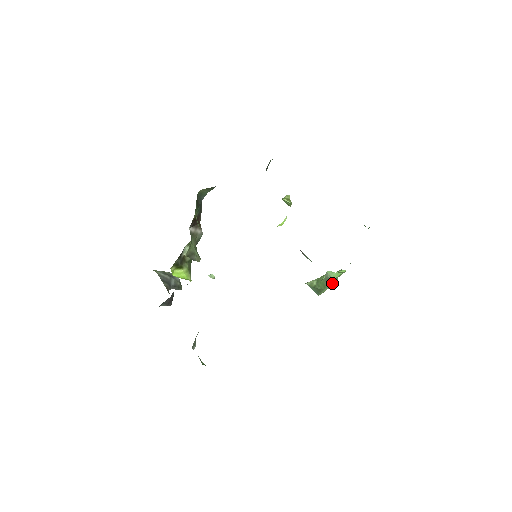
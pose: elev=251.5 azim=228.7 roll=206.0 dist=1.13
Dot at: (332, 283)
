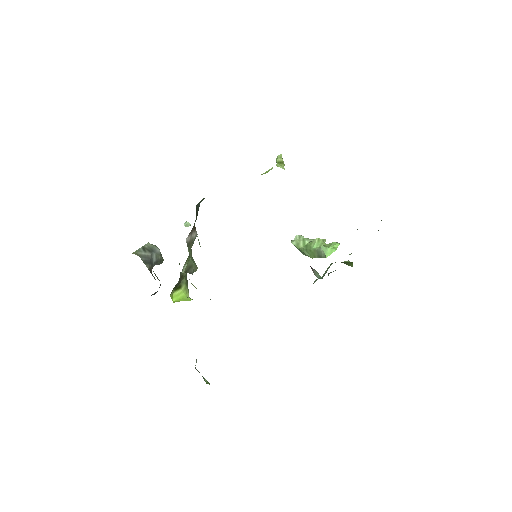
Dot at: occluded
